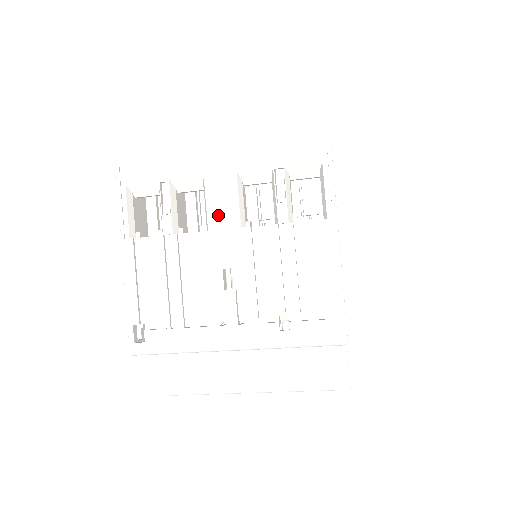
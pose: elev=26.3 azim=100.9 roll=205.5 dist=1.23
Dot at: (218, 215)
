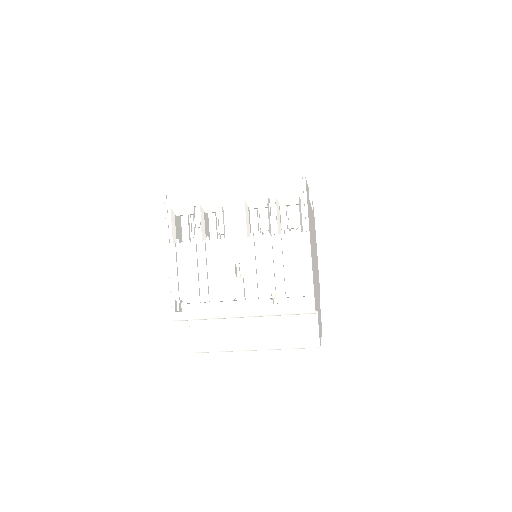
Dot at: (232, 228)
